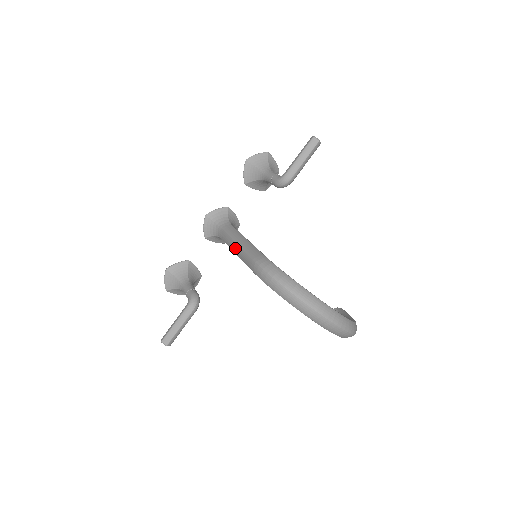
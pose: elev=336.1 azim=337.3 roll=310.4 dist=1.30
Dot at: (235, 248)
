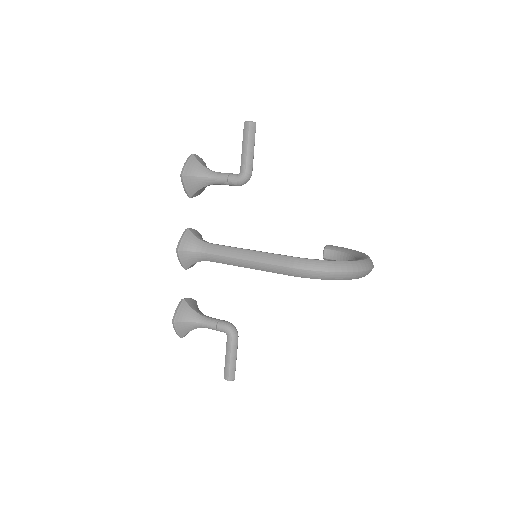
Dot at: (247, 265)
